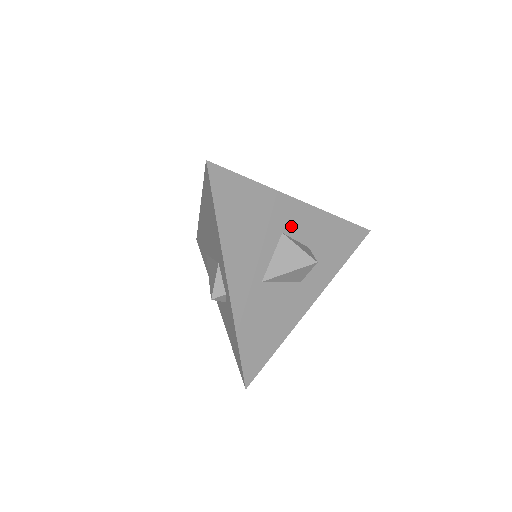
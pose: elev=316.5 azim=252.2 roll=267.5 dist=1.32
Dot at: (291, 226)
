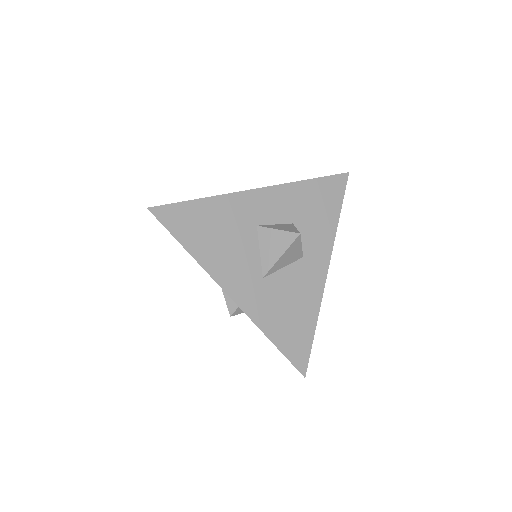
Dot at: (262, 215)
